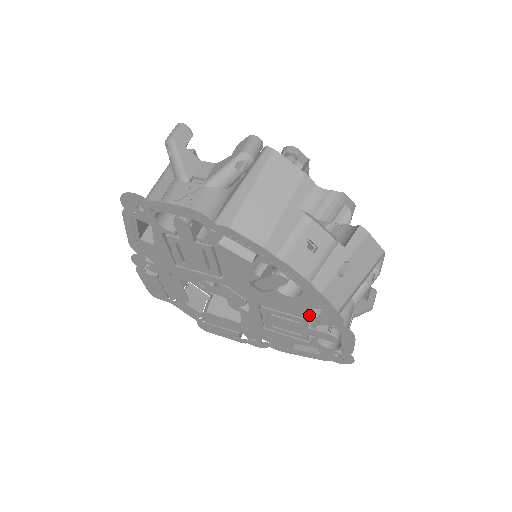
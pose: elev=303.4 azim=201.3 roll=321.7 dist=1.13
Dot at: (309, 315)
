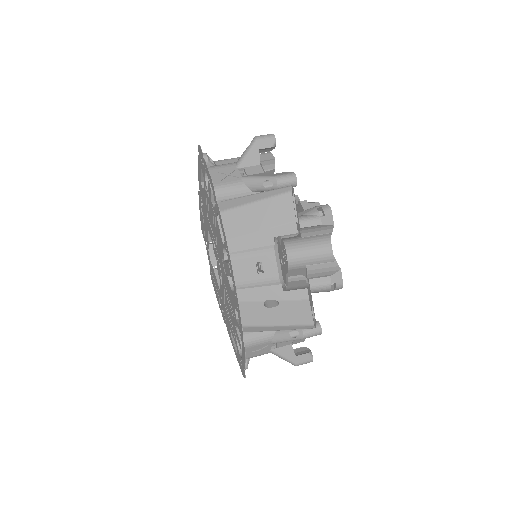
Dot at: (235, 313)
